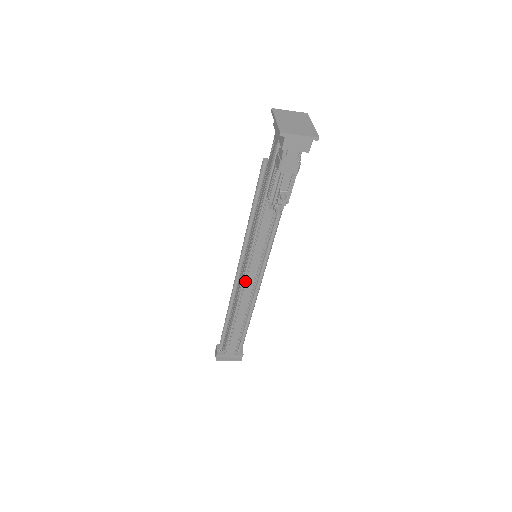
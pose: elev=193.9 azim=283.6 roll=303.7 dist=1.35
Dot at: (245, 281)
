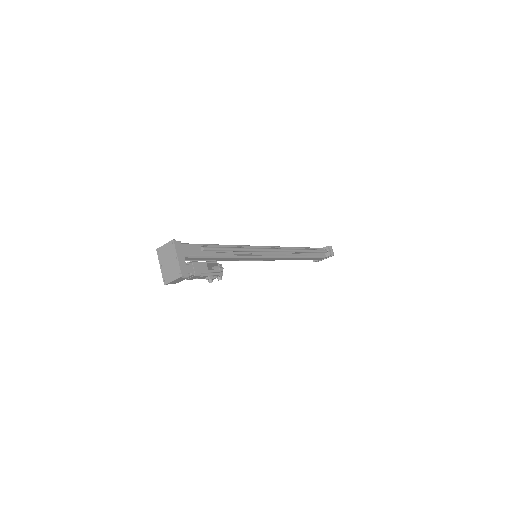
Dot at: (269, 260)
